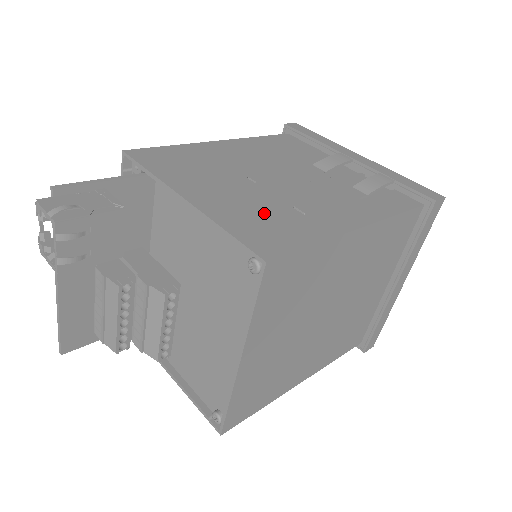
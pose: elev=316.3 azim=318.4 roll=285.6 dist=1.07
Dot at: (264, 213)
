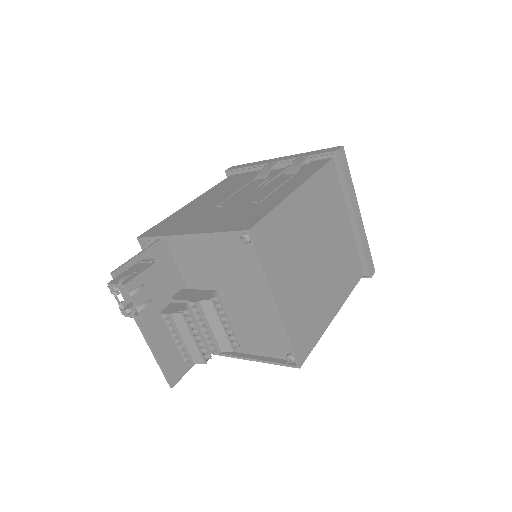
Dot at: (236, 214)
